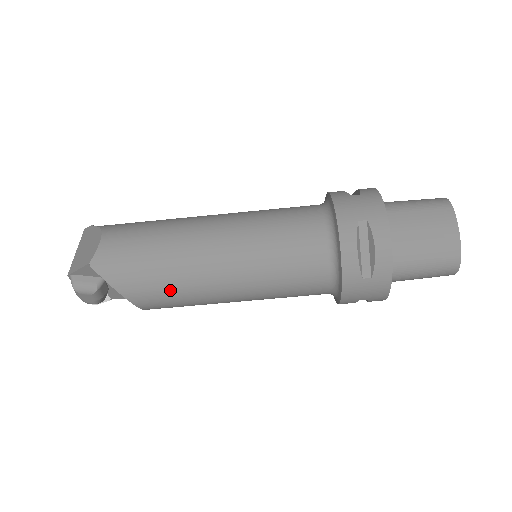
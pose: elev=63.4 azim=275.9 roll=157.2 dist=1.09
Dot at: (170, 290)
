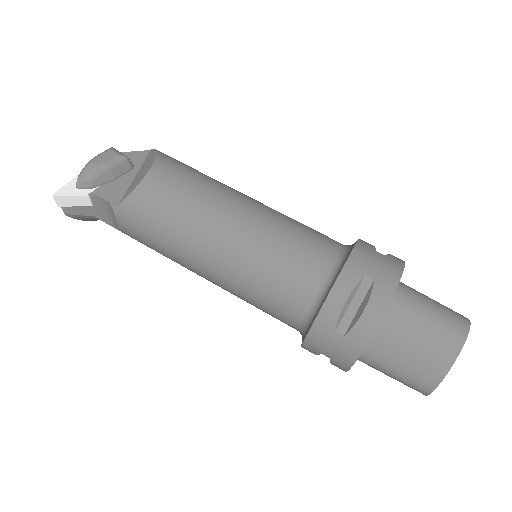
Dot at: (198, 175)
